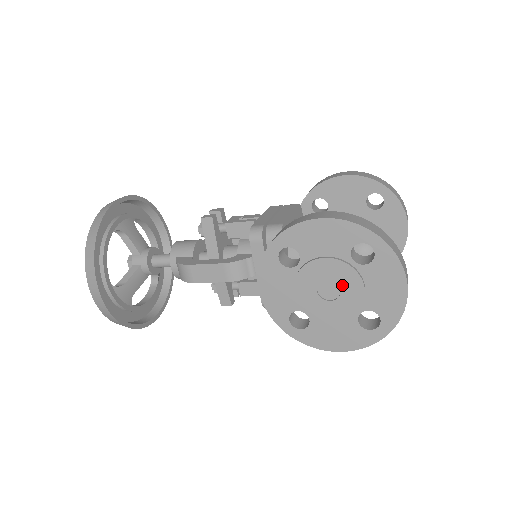
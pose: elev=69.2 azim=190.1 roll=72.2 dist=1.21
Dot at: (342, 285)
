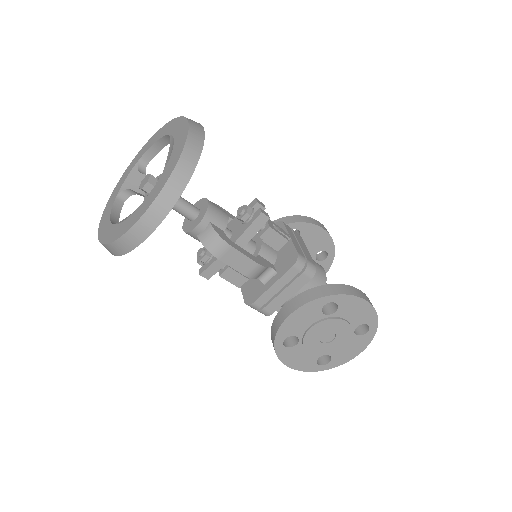
Dot at: (337, 339)
